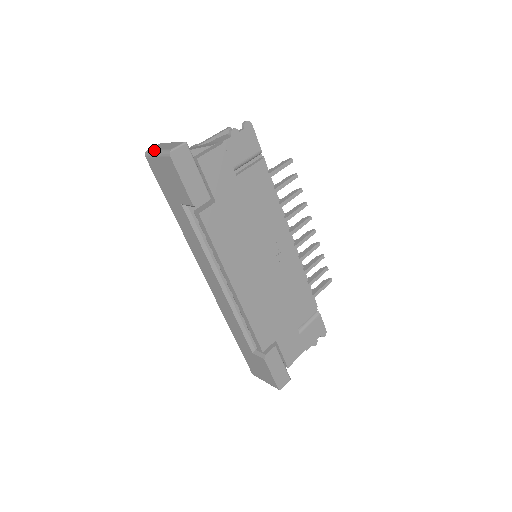
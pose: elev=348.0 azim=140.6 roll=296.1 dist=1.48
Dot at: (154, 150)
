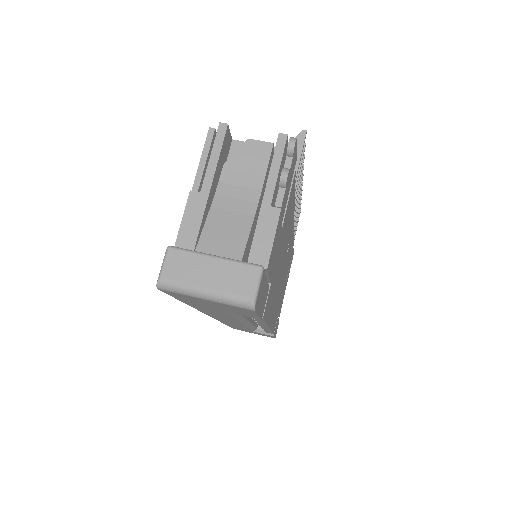
Dot at: (189, 287)
